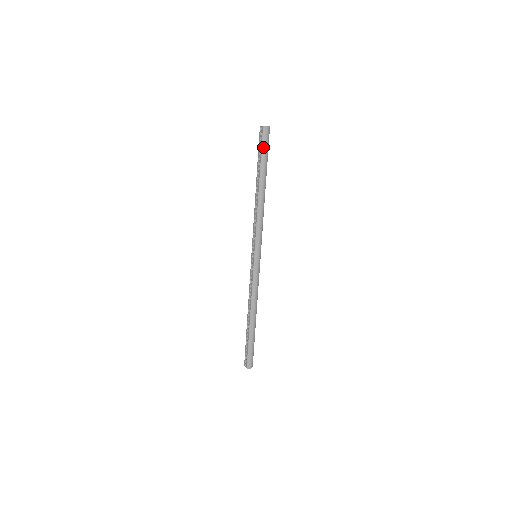
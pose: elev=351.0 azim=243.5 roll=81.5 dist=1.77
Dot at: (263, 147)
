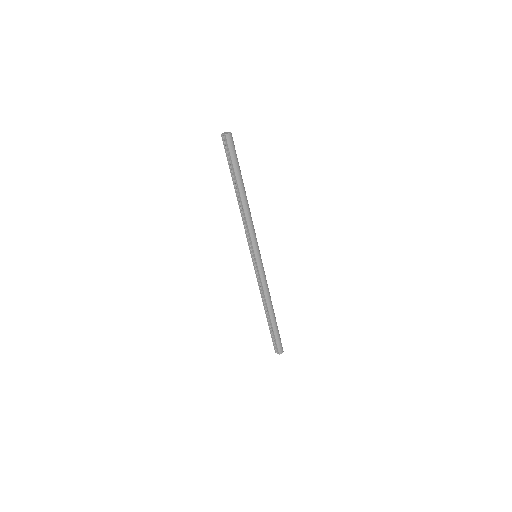
Dot at: (232, 155)
